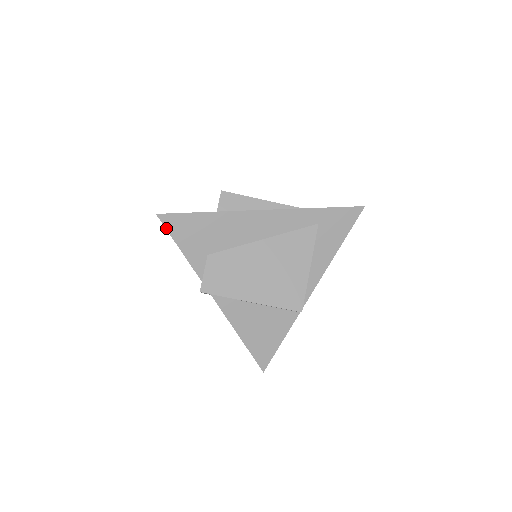
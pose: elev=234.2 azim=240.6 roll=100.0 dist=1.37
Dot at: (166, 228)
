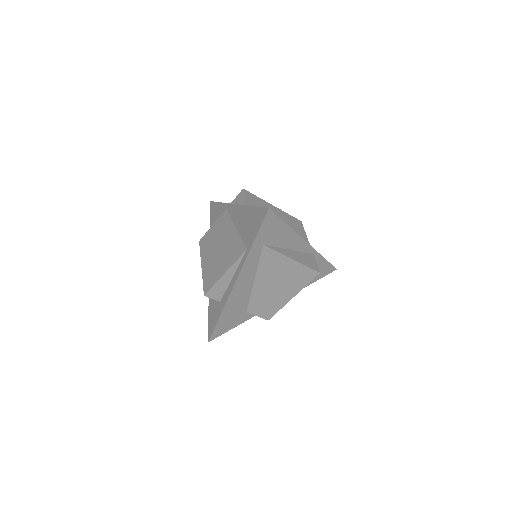
Dot at: occluded
